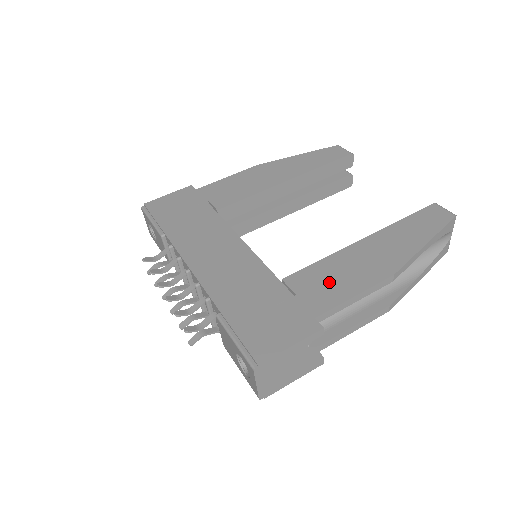
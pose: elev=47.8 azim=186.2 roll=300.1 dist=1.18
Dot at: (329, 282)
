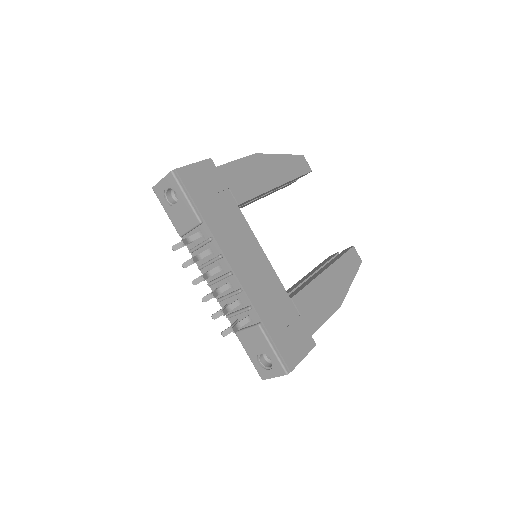
Dot at: (315, 306)
